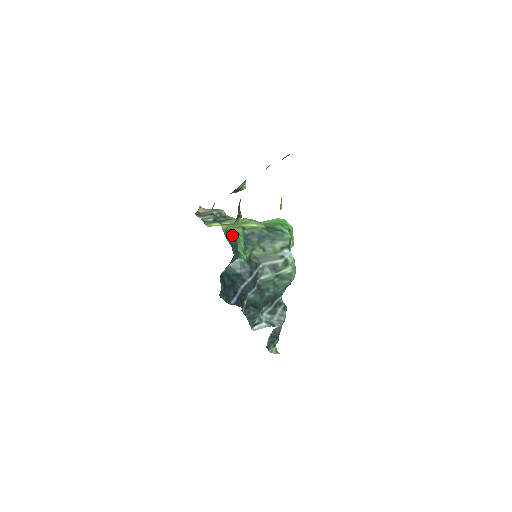
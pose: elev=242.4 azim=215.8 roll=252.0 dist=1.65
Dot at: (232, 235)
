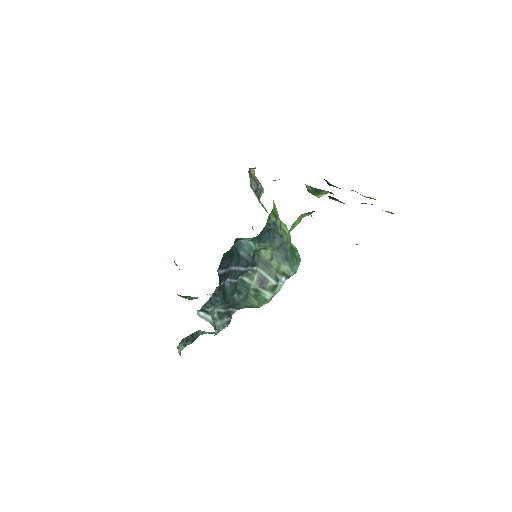
Dot at: (272, 219)
